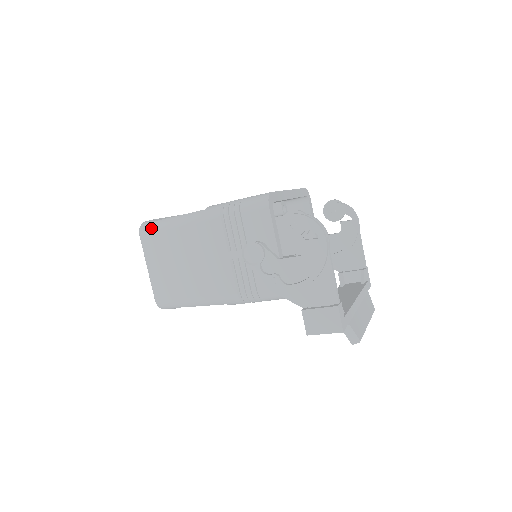
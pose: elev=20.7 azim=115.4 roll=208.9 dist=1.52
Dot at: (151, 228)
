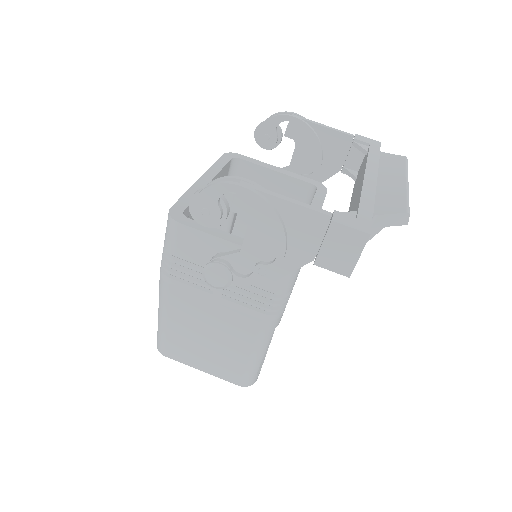
Dot at: (161, 343)
